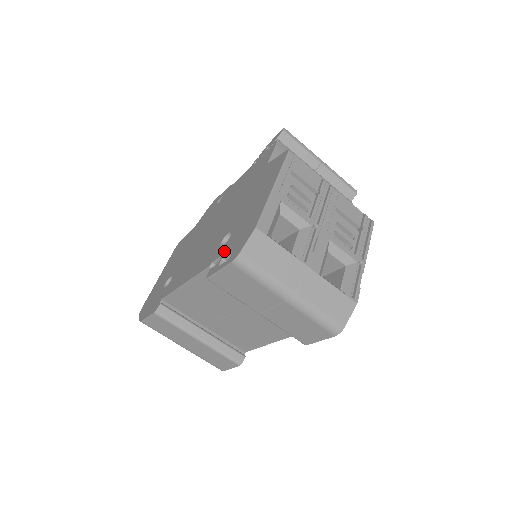
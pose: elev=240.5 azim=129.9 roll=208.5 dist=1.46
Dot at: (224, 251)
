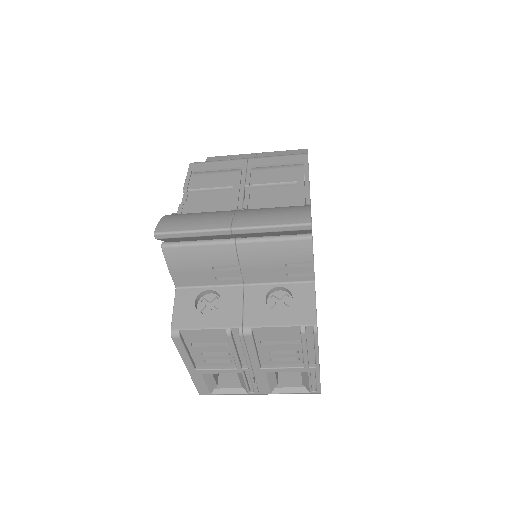
Dot at: occluded
